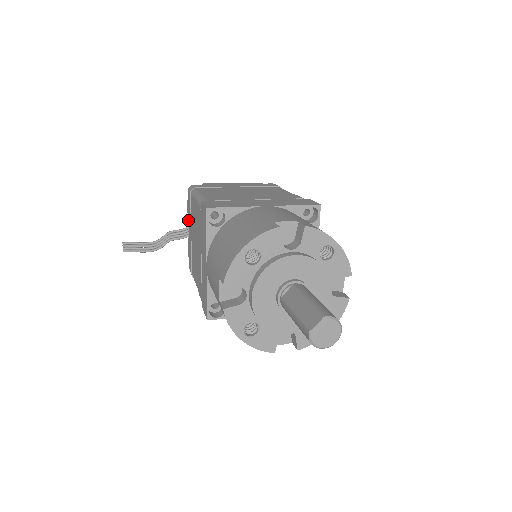
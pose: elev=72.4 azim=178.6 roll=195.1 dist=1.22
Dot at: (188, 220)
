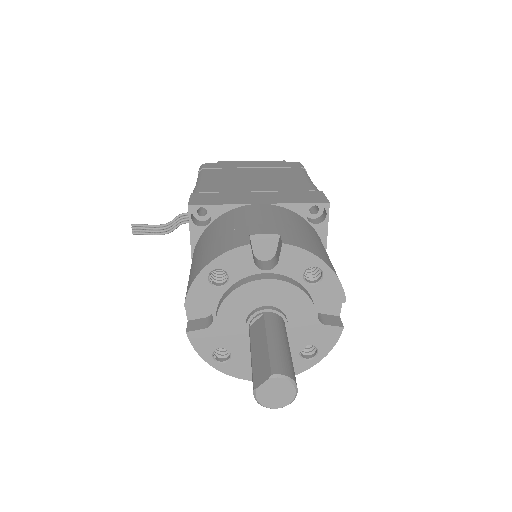
Dot at: occluded
